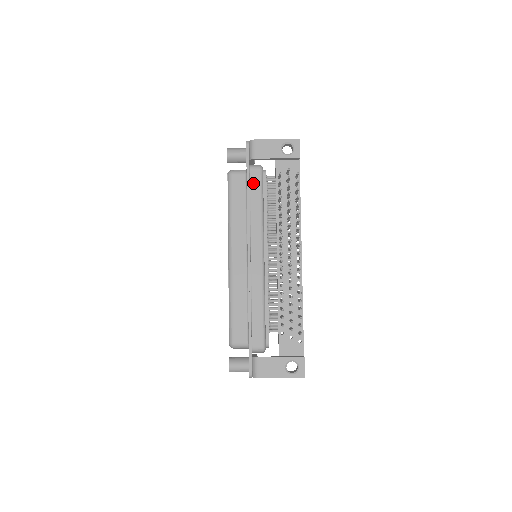
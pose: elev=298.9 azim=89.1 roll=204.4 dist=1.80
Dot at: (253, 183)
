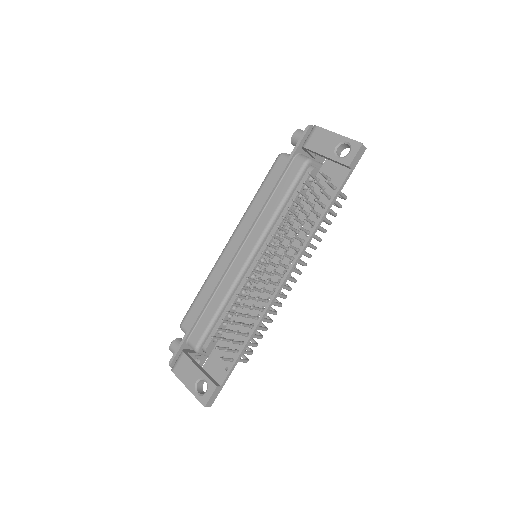
Dot at: (288, 174)
